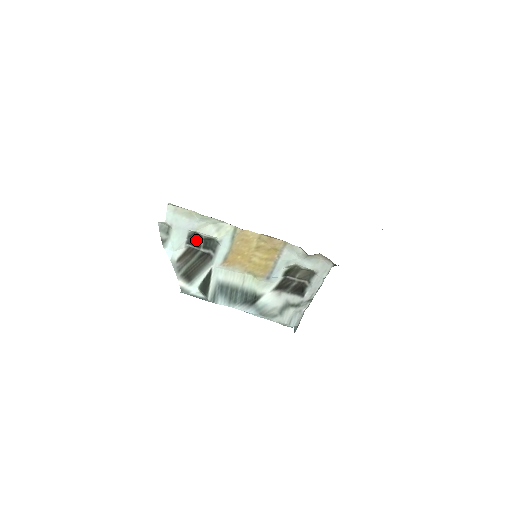
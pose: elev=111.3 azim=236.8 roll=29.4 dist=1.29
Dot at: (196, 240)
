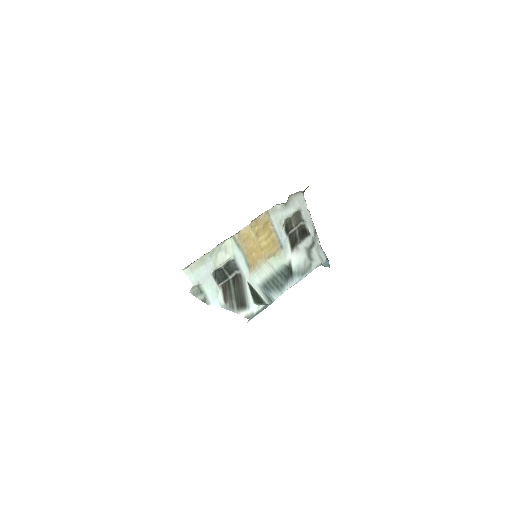
Dot at: (221, 275)
